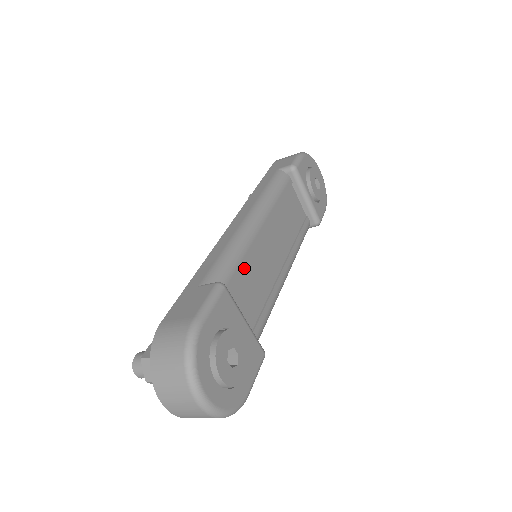
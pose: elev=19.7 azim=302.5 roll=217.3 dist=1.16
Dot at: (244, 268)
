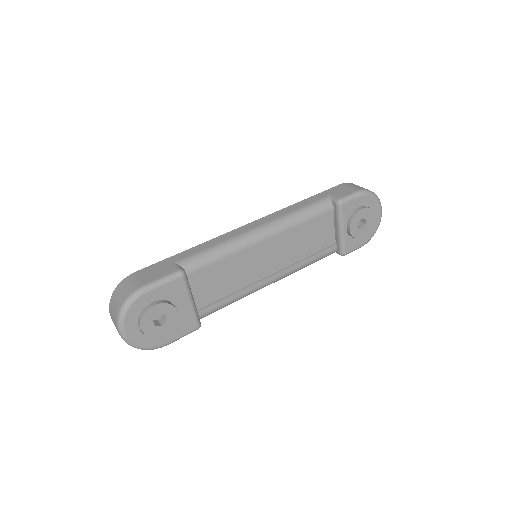
Dot at: (222, 265)
